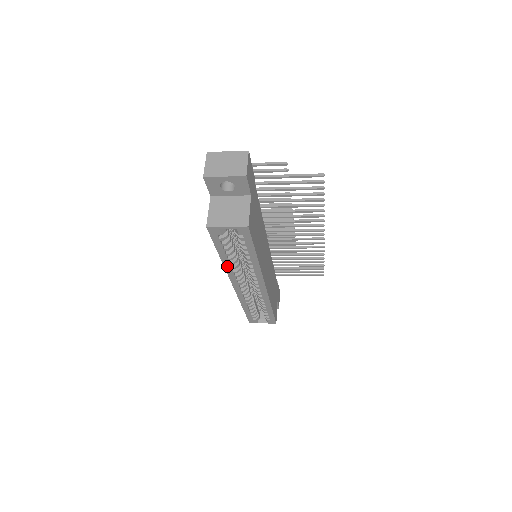
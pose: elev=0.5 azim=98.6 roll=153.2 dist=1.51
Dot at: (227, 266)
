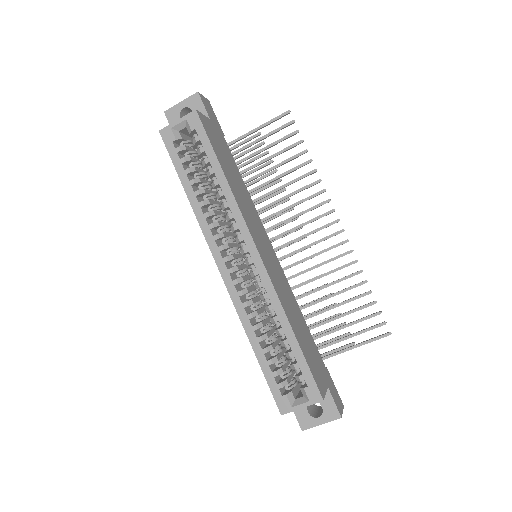
Dot at: (198, 213)
